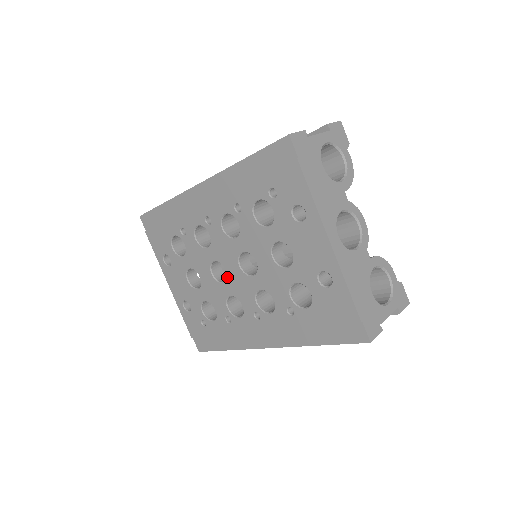
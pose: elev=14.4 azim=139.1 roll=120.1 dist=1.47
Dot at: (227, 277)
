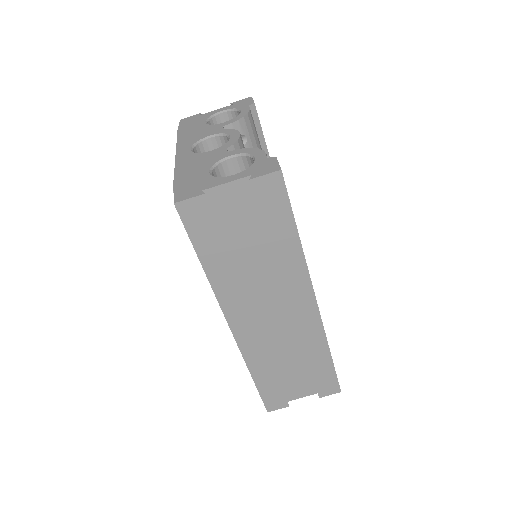
Dot at: occluded
